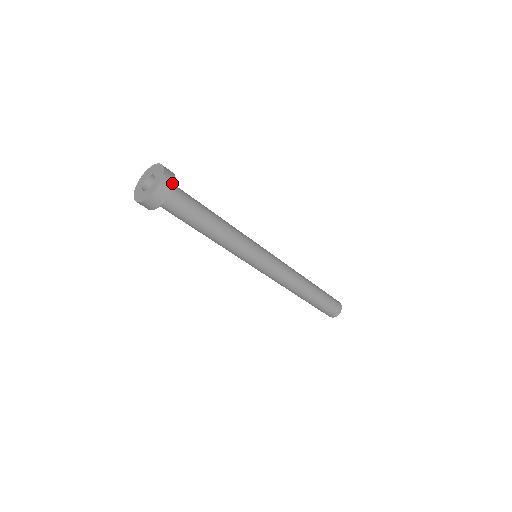
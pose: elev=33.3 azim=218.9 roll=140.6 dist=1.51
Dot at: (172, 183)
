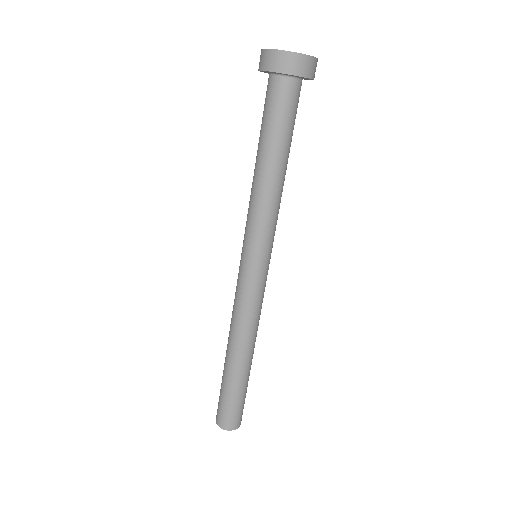
Dot at: (314, 75)
